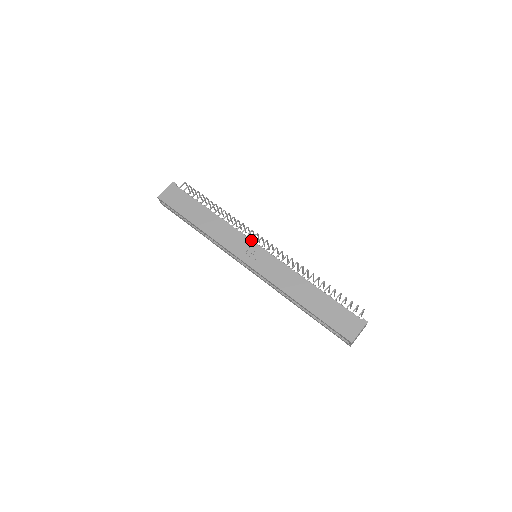
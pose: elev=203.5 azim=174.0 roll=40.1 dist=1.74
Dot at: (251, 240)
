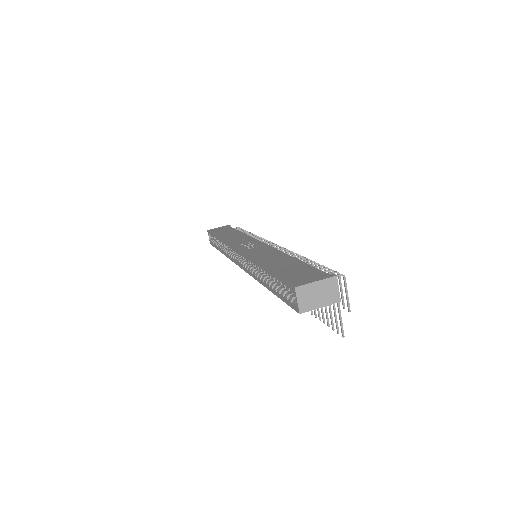
Dot at: (258, 240)
